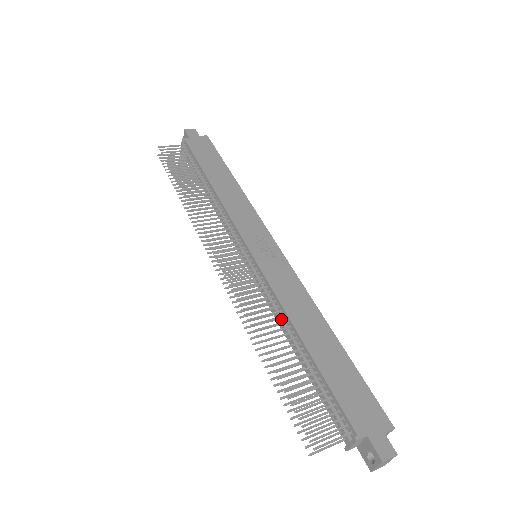
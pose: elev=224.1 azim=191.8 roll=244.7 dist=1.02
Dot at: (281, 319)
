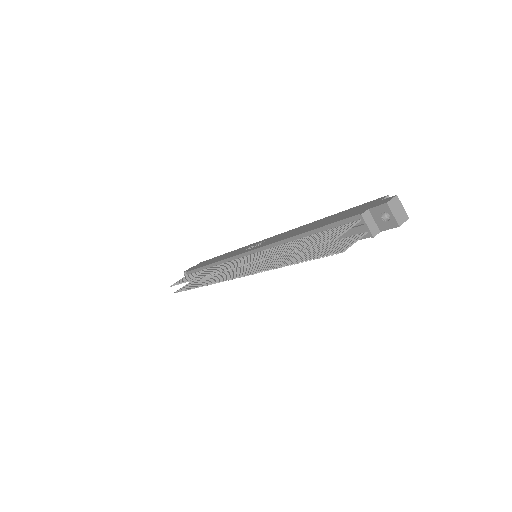
Dot at: occluded
